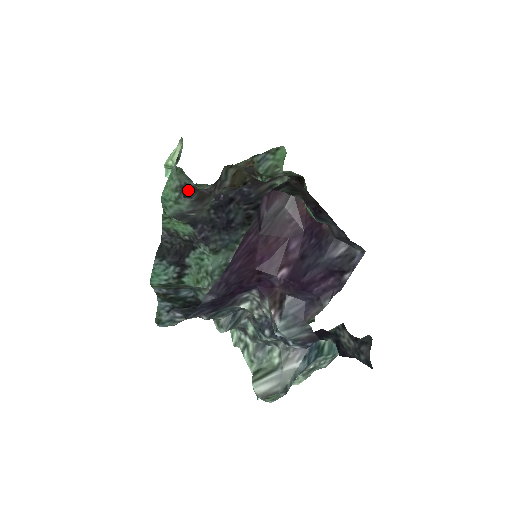
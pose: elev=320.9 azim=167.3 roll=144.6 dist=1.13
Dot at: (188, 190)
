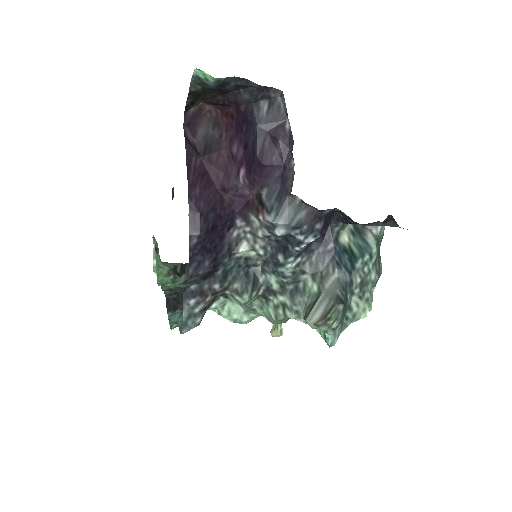
Dot at: (180, 270)
